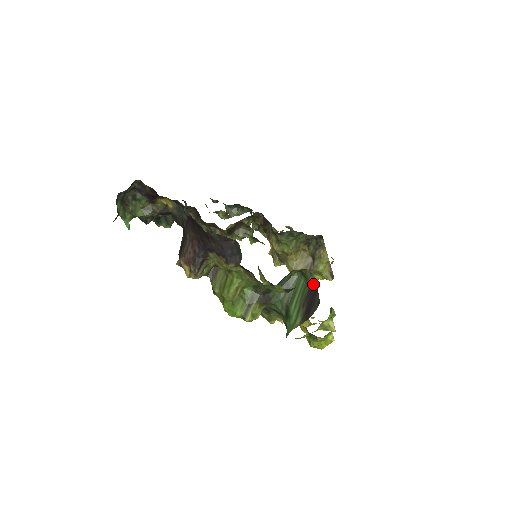
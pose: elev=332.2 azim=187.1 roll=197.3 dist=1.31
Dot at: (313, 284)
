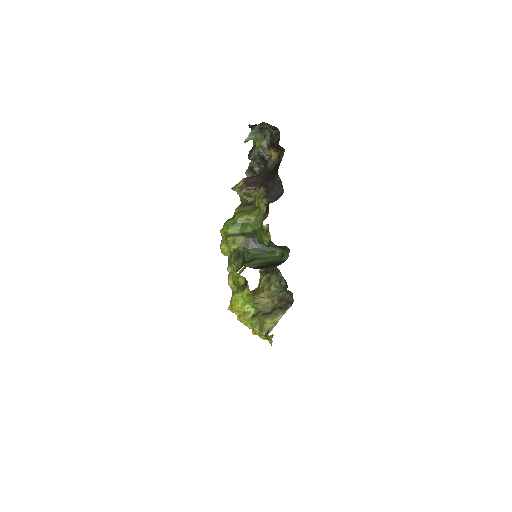
Dot at: (282, 261)
